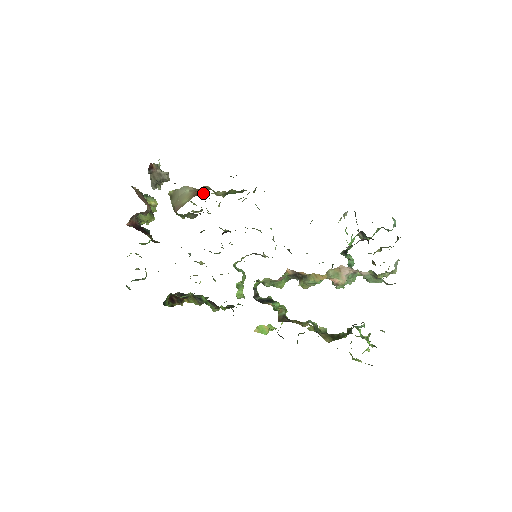
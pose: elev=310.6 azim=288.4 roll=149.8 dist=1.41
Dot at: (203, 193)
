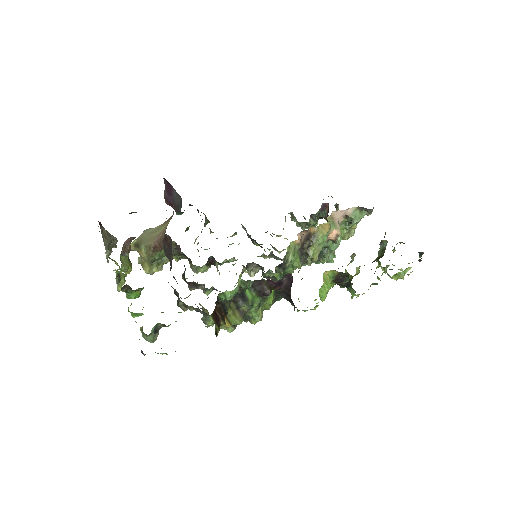
Dot at: occluded
